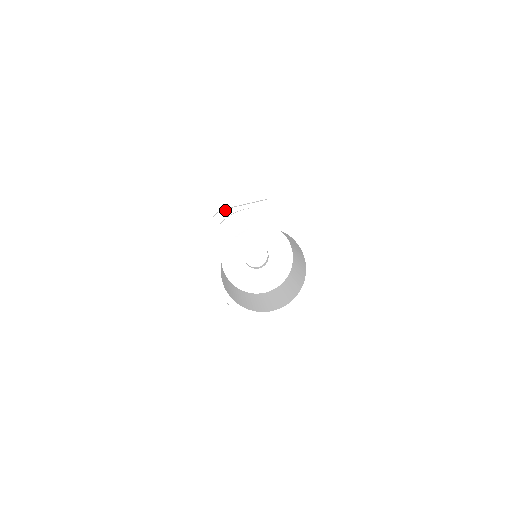
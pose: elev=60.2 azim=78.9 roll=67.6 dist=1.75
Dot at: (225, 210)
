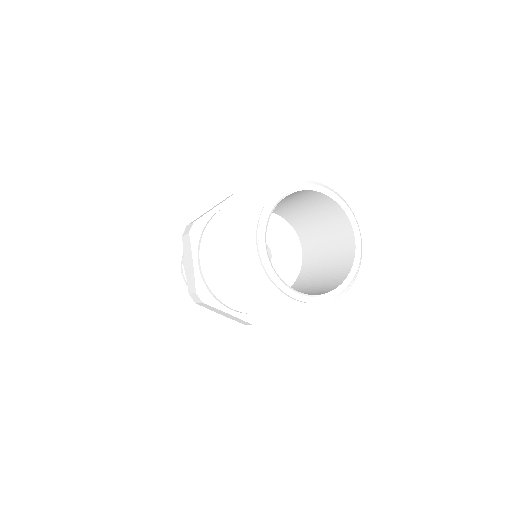
Dot at: (252, 194)
